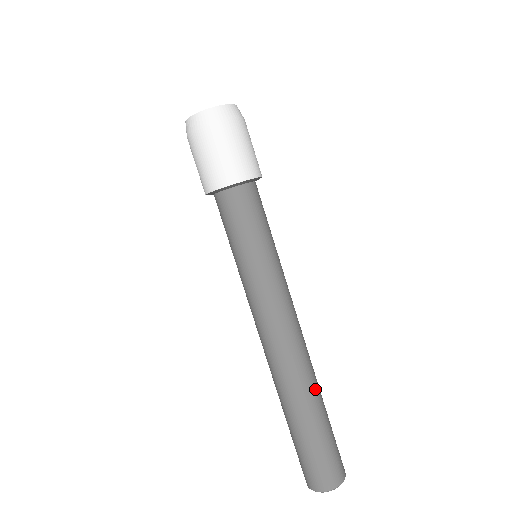
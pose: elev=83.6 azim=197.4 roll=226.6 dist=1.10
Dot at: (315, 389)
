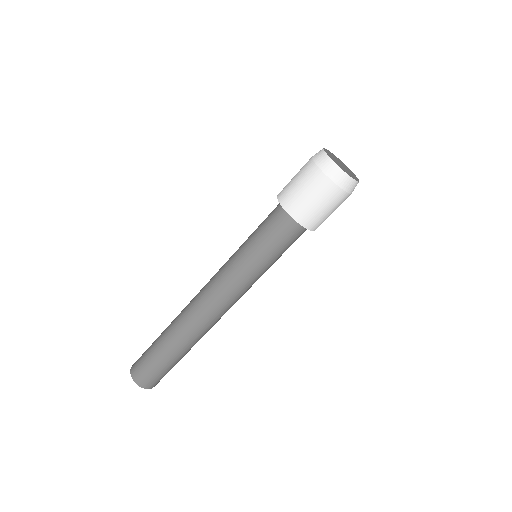
Dot at: occluded
